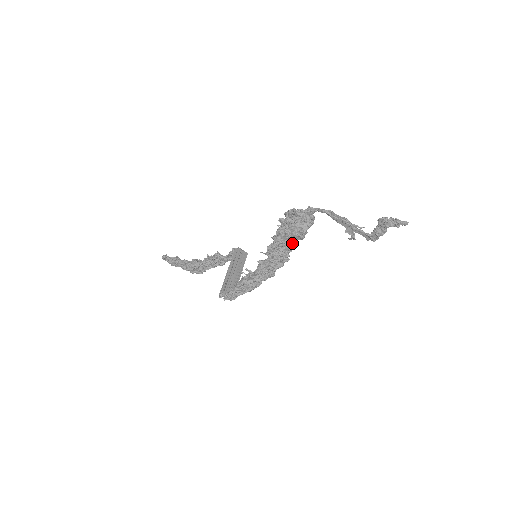
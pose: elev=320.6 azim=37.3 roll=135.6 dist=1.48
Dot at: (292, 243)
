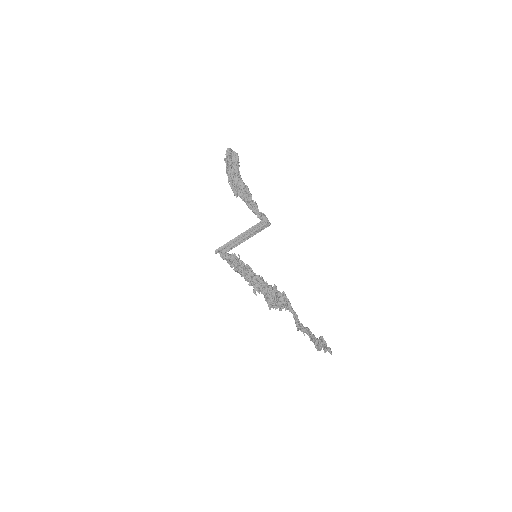
Dot at: occluded
